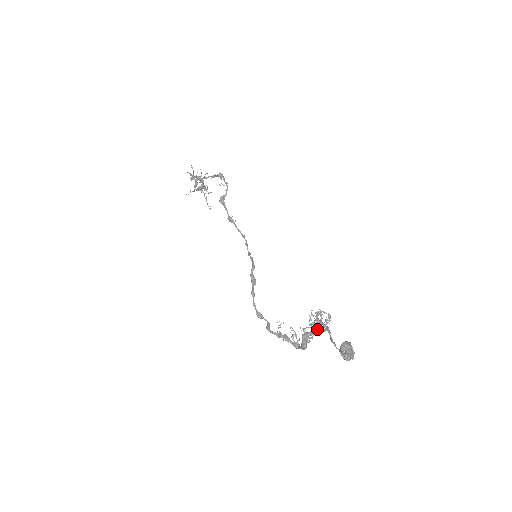
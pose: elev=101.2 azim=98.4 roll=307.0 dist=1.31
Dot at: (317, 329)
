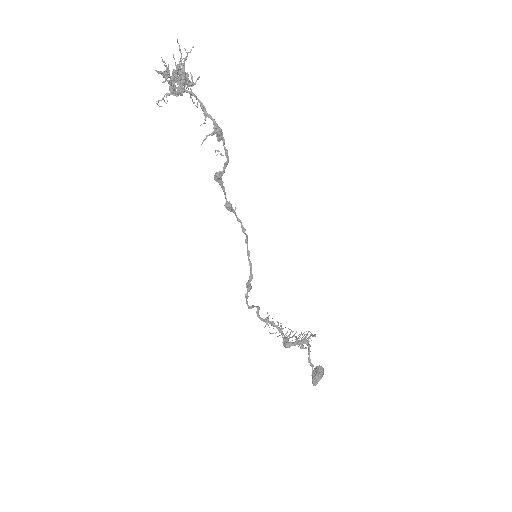
Dot at: occluded
